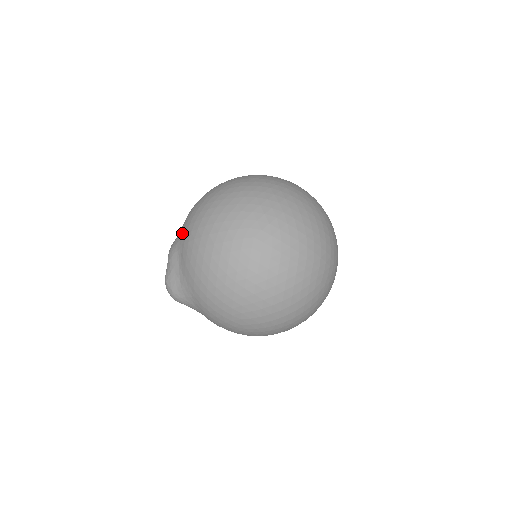
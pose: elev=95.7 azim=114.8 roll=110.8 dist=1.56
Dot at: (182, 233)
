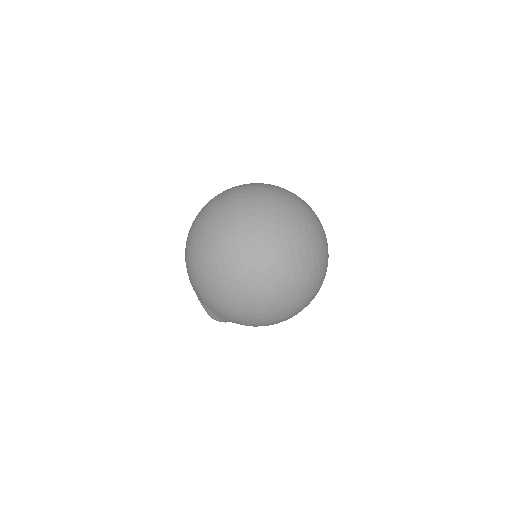
Dot at: (227, 320)
